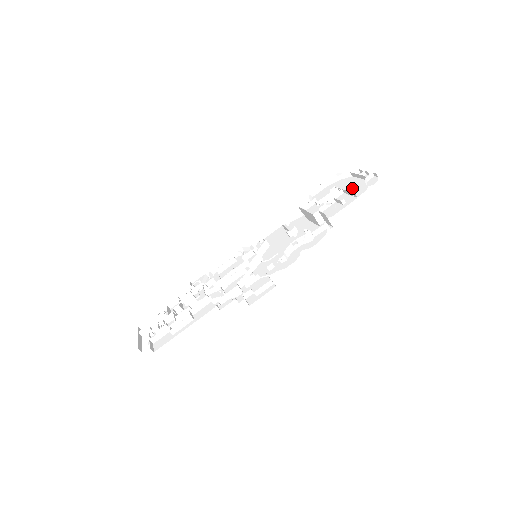
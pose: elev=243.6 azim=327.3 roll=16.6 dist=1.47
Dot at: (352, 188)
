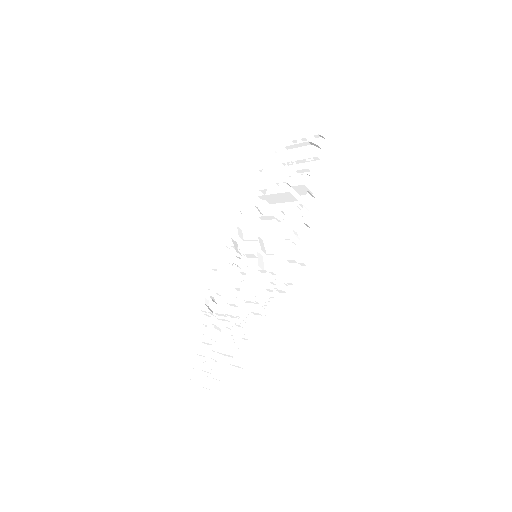
Dot at: (302, 157)
